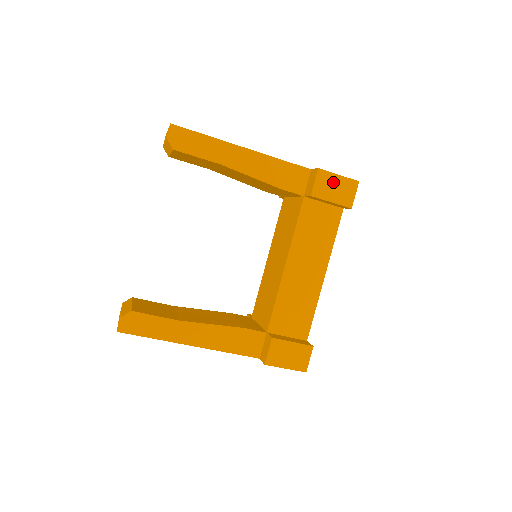
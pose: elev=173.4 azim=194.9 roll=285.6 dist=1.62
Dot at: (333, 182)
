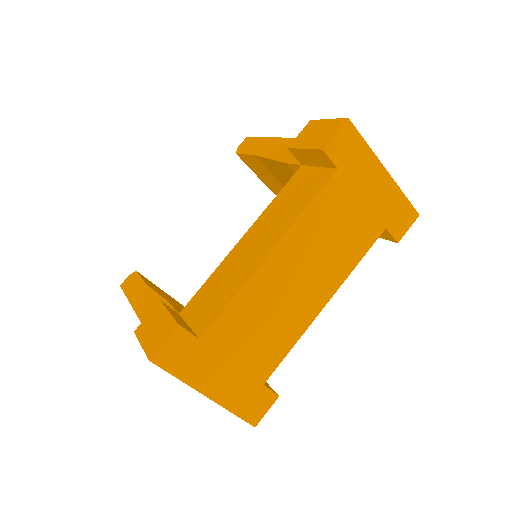
Dot at: (318, 128)
